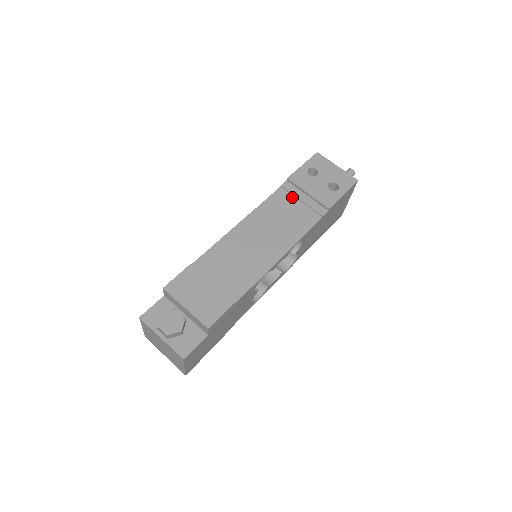
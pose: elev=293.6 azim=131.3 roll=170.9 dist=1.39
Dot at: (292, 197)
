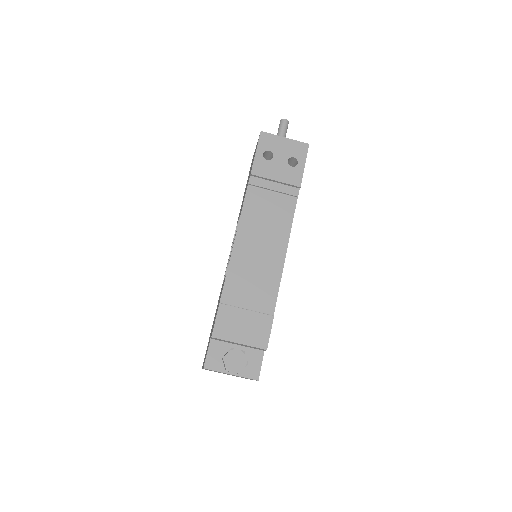
Dot at: (263, 190)
